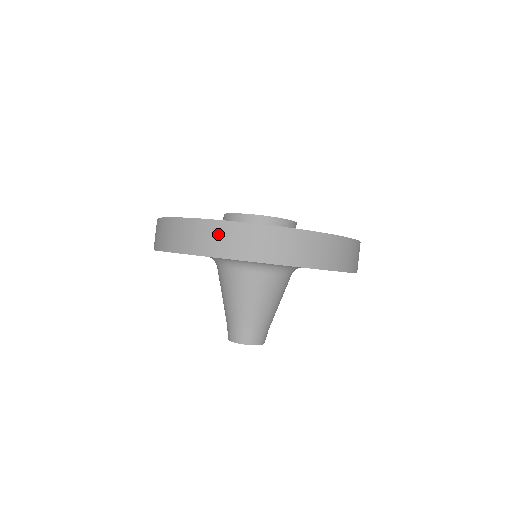
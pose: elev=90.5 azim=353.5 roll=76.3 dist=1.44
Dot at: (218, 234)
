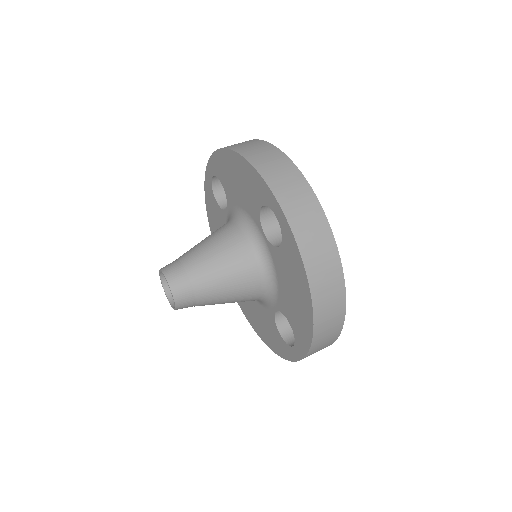
Dot at: (267, 152)
